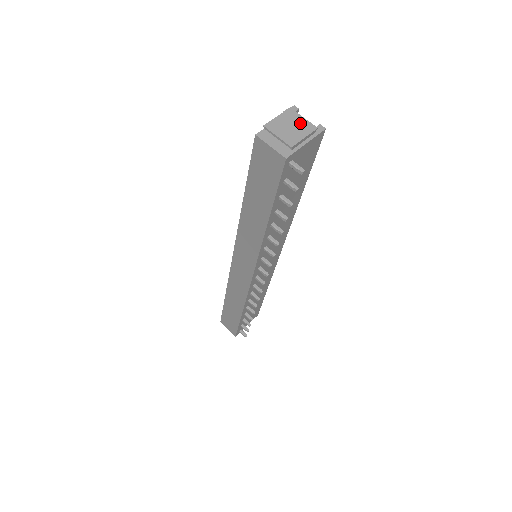
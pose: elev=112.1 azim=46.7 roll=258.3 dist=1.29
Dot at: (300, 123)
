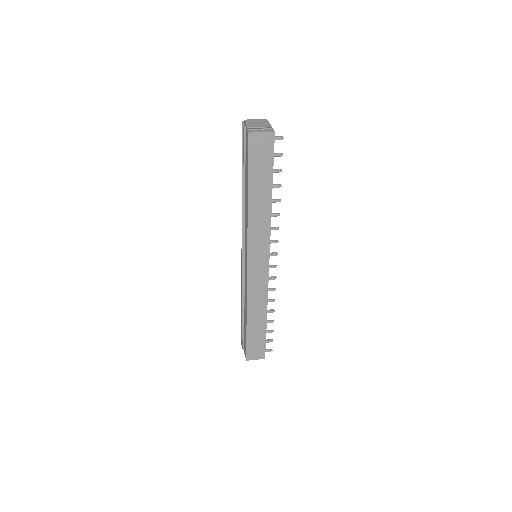
Dot at: (258, 121)
